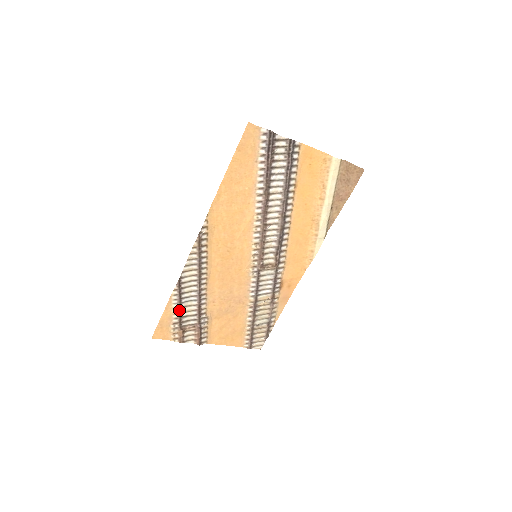
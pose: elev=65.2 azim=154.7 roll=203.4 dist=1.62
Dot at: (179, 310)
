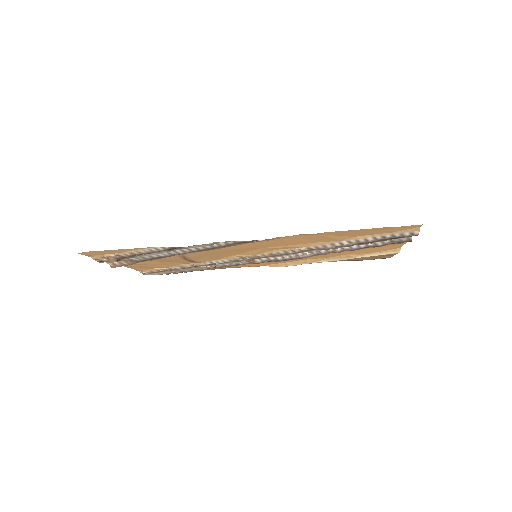
Dot at: (140, 254)
